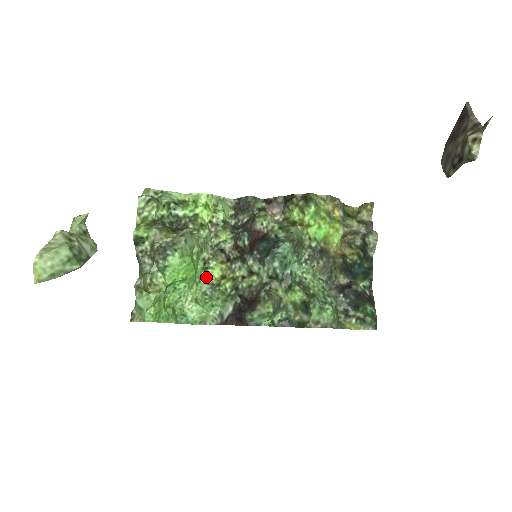
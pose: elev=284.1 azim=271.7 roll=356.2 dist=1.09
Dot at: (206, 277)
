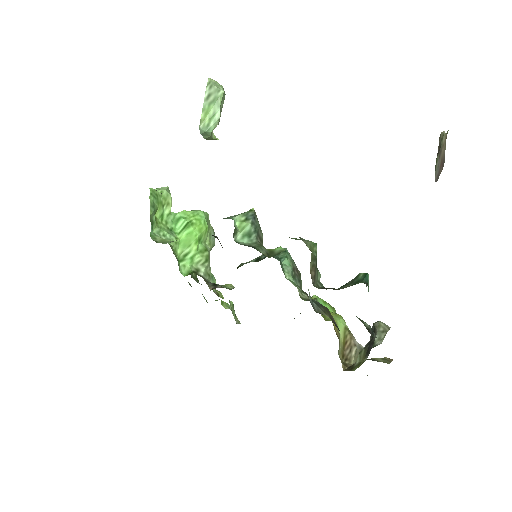
Dot at: occluded
